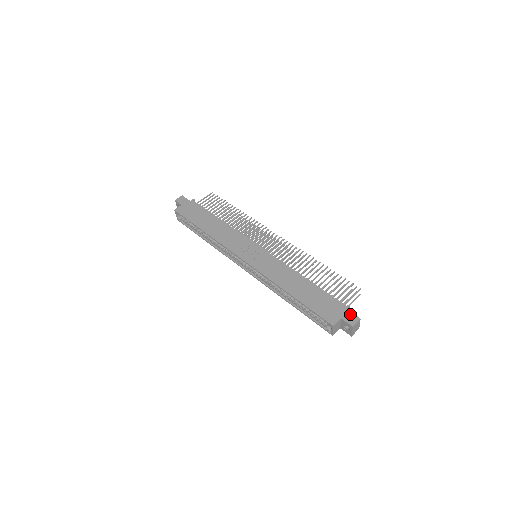
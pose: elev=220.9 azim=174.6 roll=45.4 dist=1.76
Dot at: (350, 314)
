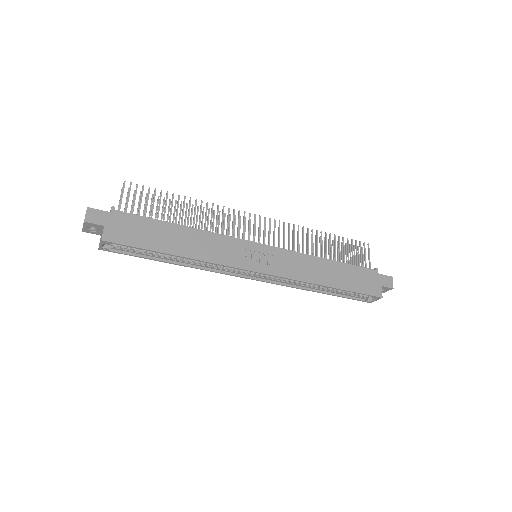
Dot at: (384, 277)
